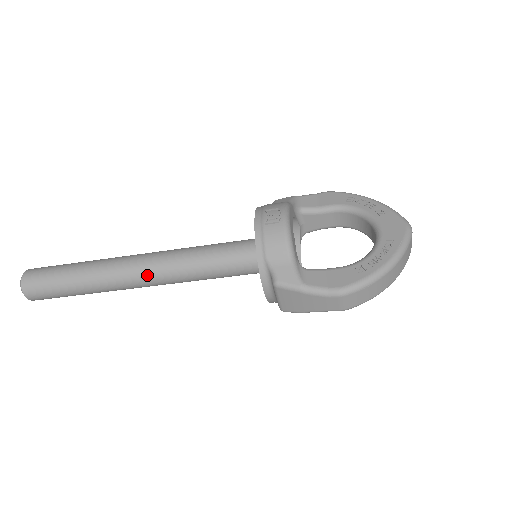
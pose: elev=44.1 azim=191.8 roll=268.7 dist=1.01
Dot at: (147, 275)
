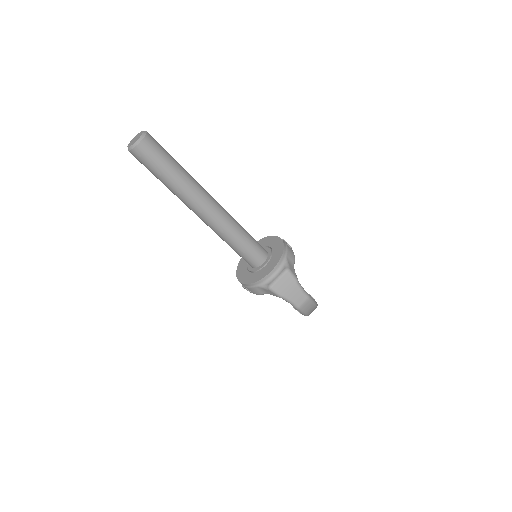
Dot at: (217, 210)
